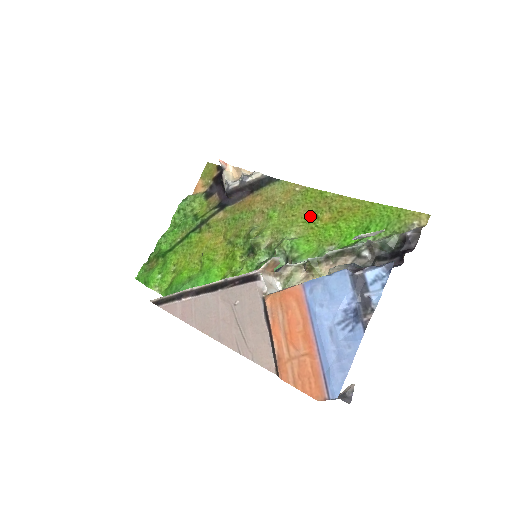
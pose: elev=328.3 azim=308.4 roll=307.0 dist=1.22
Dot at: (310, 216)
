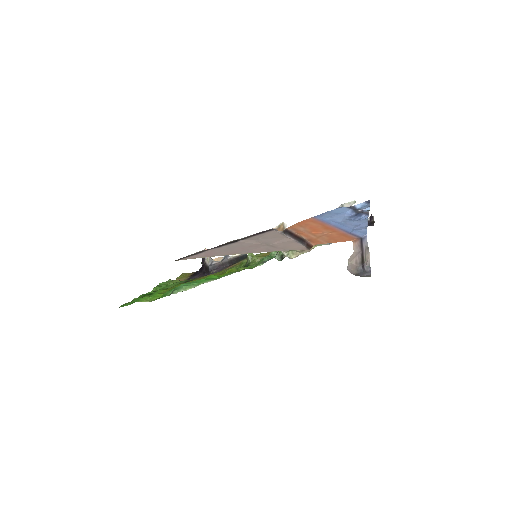
Dot at: occluded
